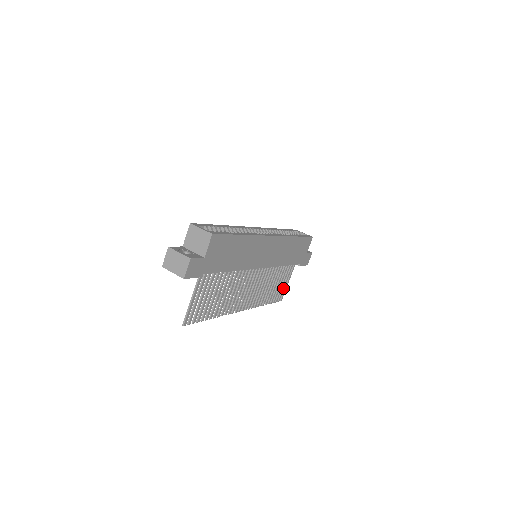
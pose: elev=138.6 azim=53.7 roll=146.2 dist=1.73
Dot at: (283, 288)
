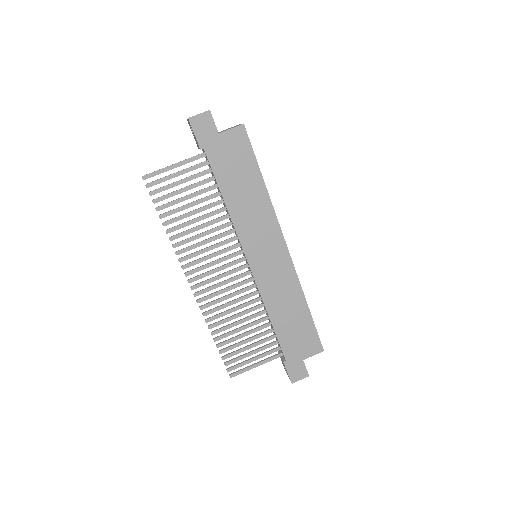
Dot at: (246, 362)
